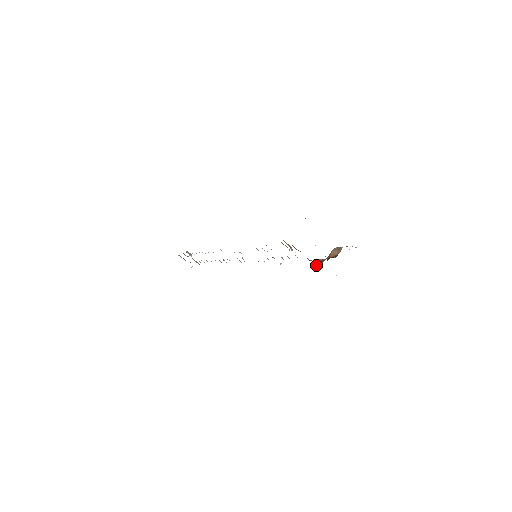
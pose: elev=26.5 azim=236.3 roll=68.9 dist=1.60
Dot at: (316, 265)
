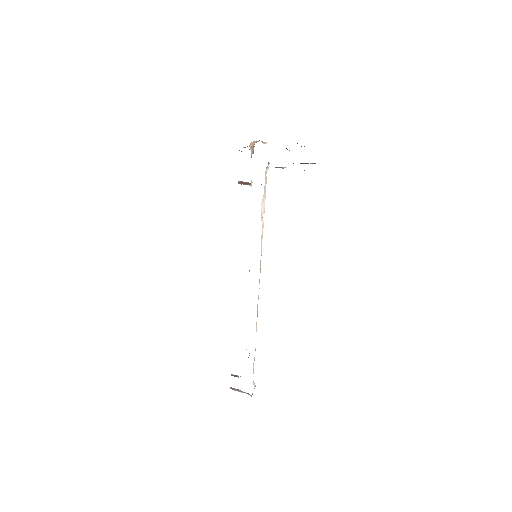
Dot at: occluded
